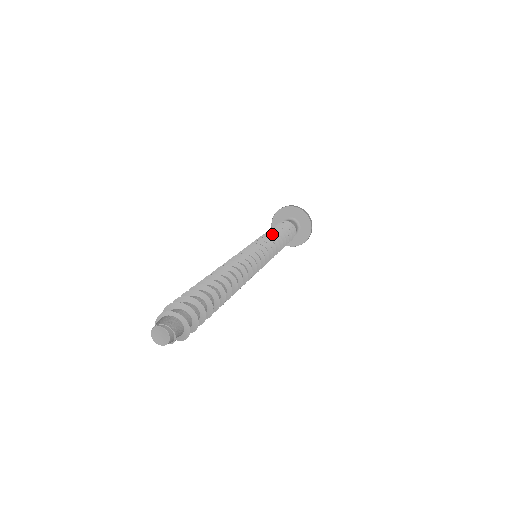
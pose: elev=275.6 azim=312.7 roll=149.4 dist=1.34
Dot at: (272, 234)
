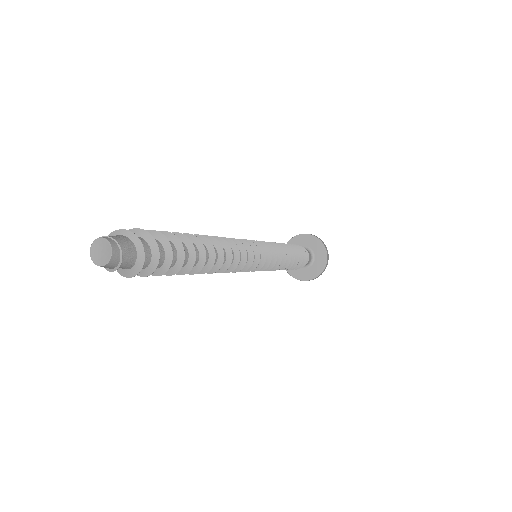
Dot at: occluded
